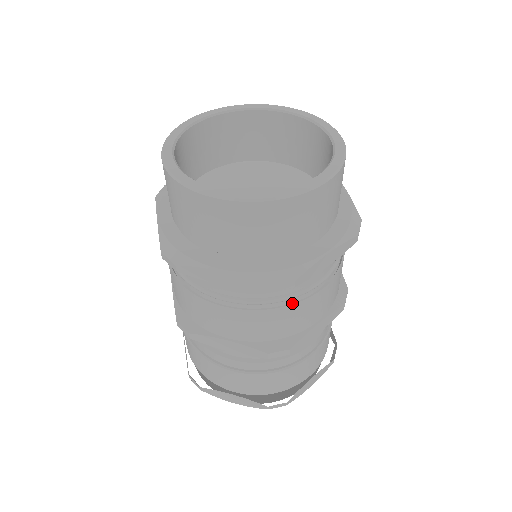
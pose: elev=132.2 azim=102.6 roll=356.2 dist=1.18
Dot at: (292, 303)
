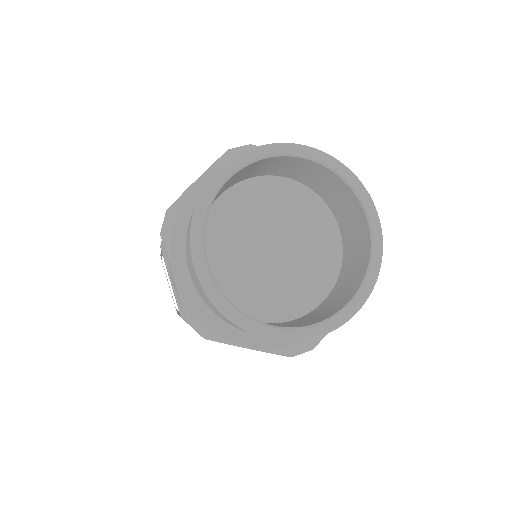
Dot at: occluded
